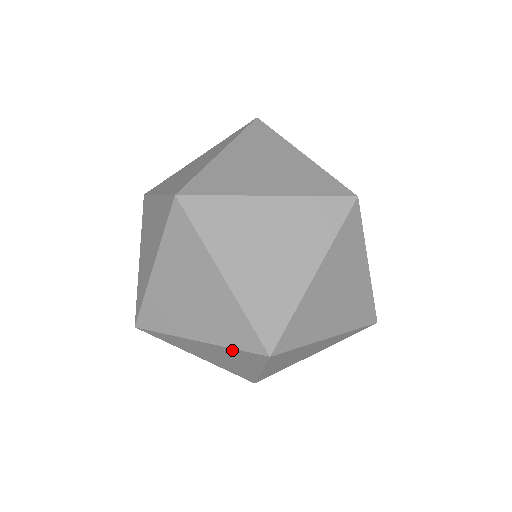
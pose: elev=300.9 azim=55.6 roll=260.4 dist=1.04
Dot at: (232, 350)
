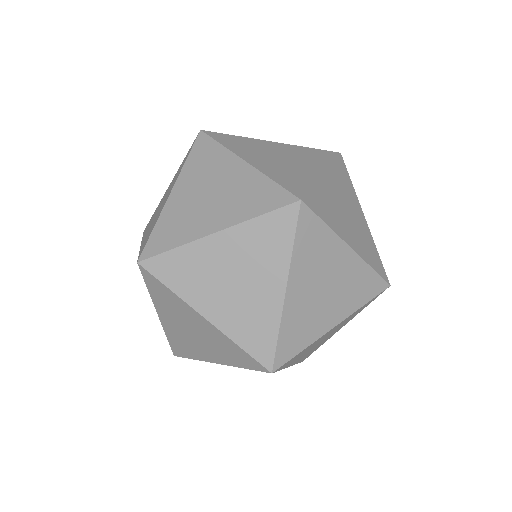
Dot at: occluded
